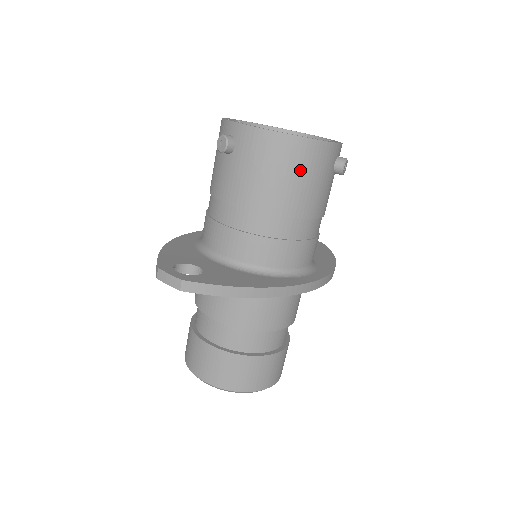
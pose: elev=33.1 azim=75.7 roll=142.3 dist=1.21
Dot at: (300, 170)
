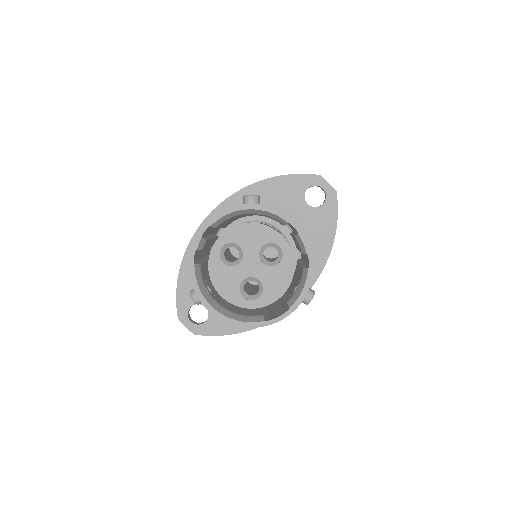
Dot at: occluded
